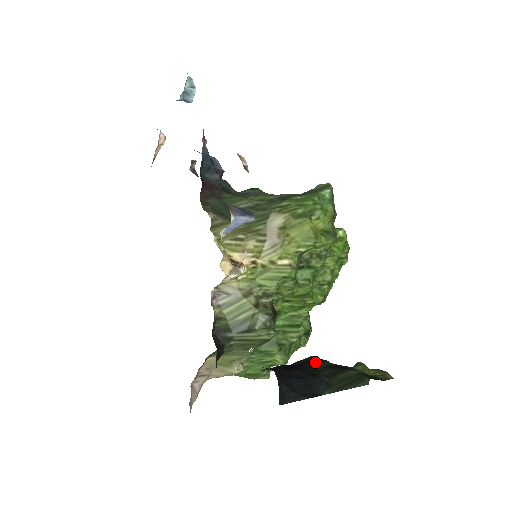
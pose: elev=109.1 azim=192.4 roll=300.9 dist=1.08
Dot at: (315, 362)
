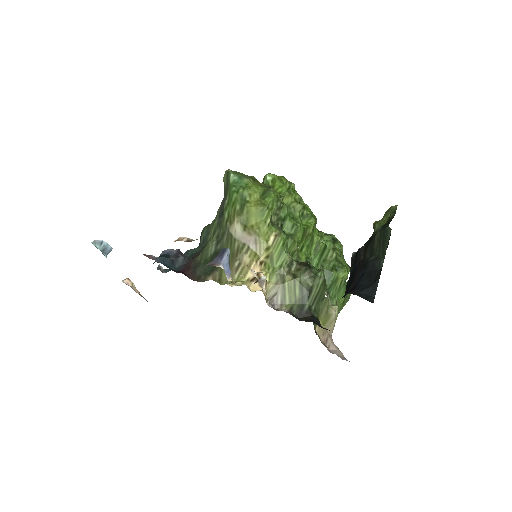
Dot at: (357, 257)
